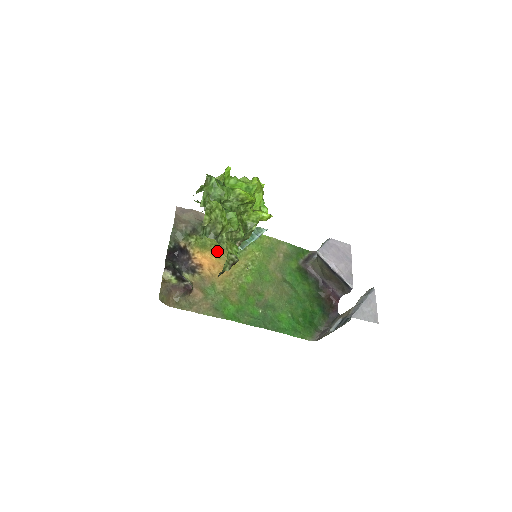
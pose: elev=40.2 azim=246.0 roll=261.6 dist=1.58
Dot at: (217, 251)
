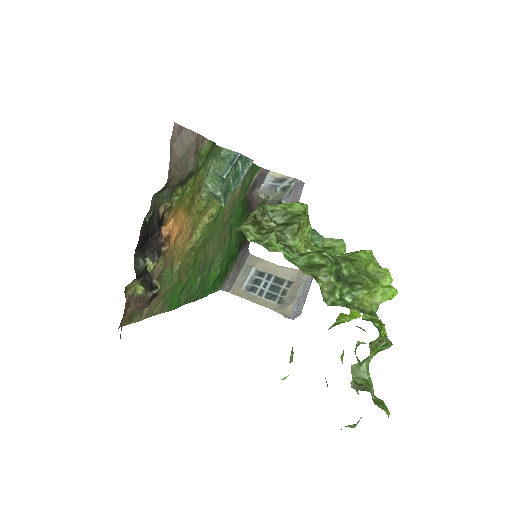
Dot at: (190, 202)
